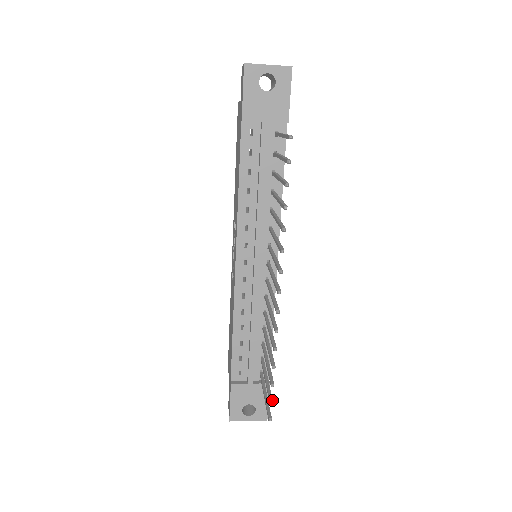
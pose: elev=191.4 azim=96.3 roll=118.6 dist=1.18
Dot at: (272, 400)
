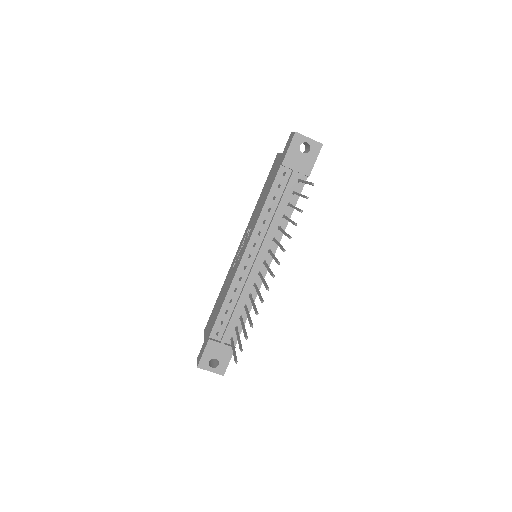
Dot at: (242, 349)
